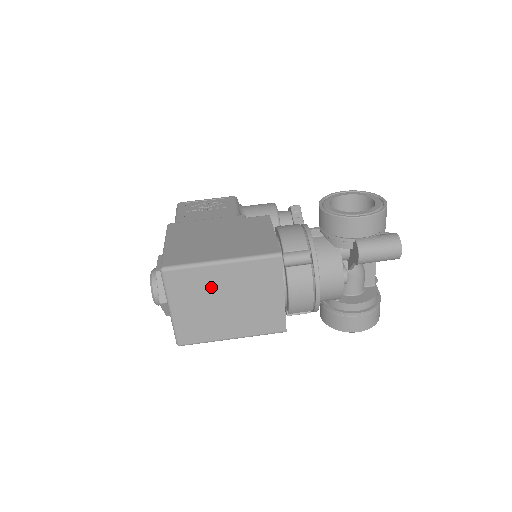
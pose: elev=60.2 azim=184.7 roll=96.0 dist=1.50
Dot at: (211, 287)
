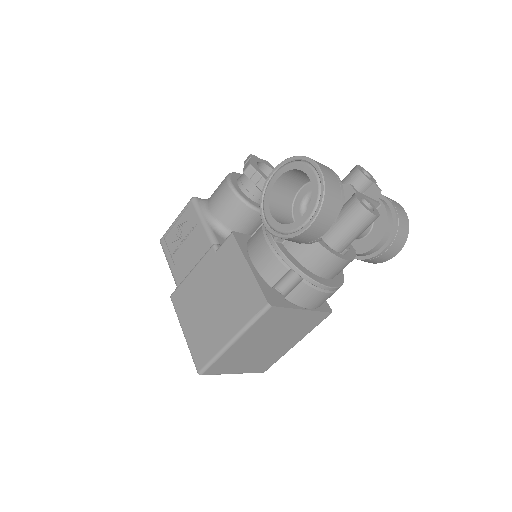
Dot at: (244, 351)
